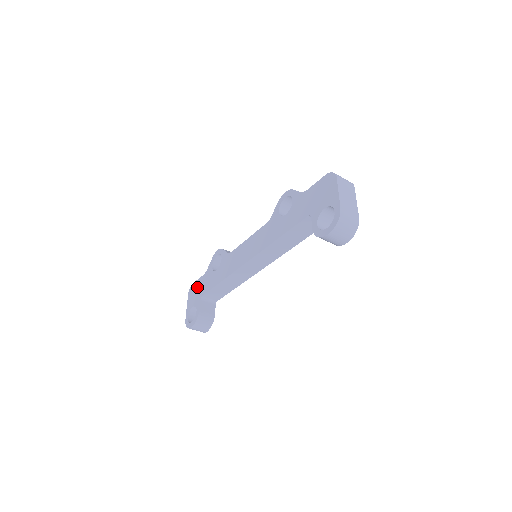
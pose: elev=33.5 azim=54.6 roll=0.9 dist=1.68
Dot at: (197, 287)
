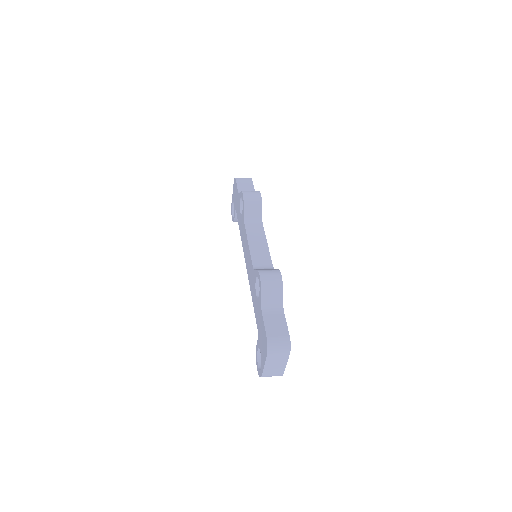
Dot at: (235, 192)
